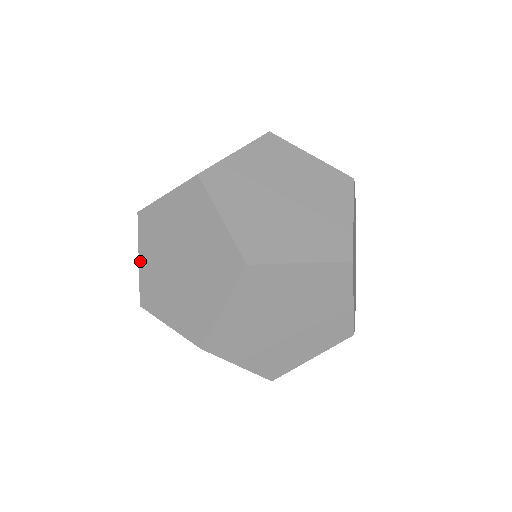
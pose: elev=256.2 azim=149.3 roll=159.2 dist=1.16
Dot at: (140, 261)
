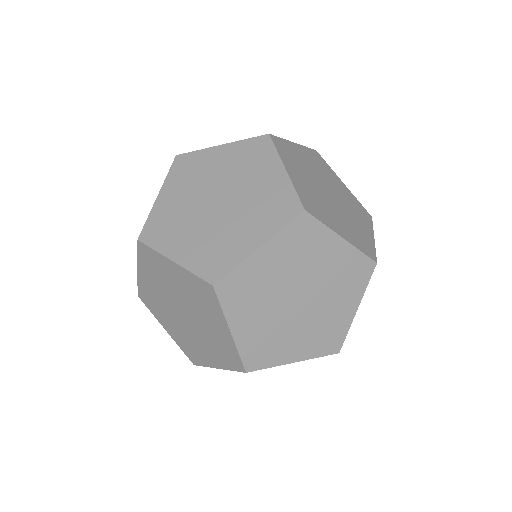
Dot at: (159, 197)
